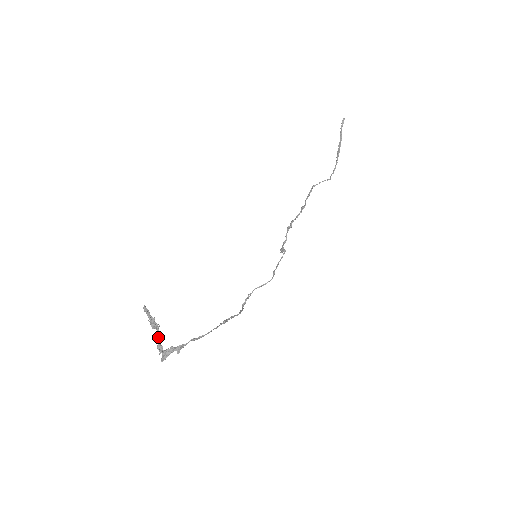
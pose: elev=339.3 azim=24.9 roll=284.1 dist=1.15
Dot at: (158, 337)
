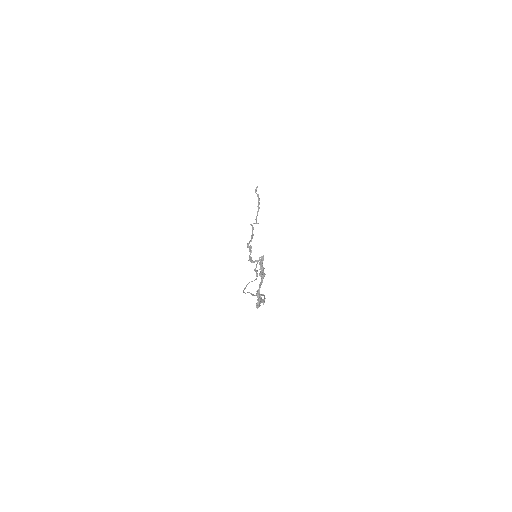
Dot at: occluded
